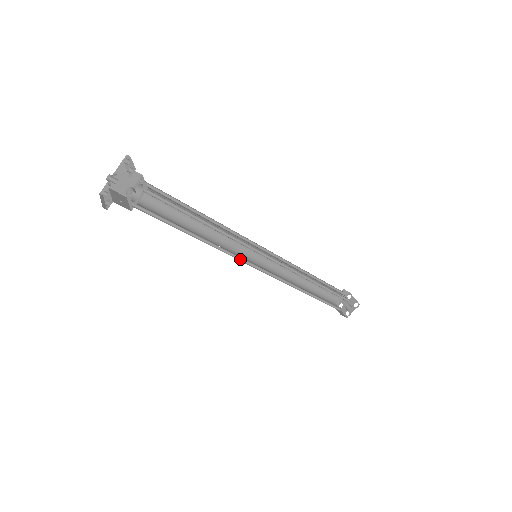
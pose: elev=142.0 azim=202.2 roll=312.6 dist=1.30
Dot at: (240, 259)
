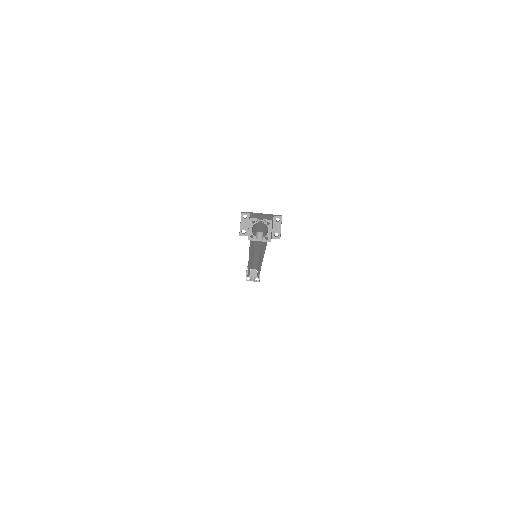
Dot at: (249, 257)
